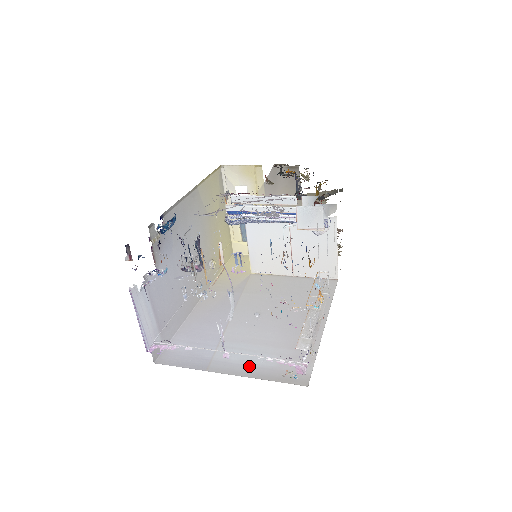
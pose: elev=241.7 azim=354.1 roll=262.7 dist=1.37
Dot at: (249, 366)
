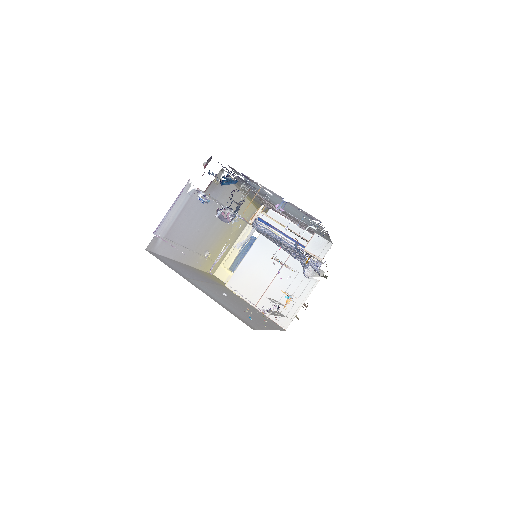
Dot at: (214, 298)
